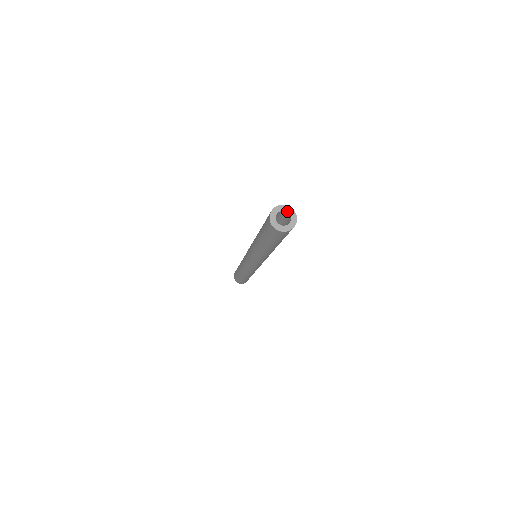
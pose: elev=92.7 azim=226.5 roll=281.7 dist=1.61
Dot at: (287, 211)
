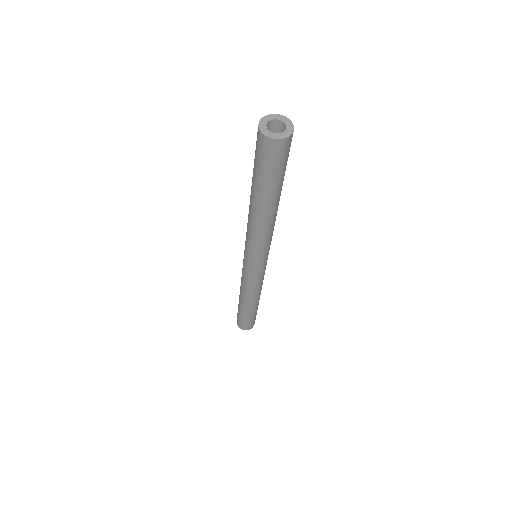
Dot at: (278, 119)
